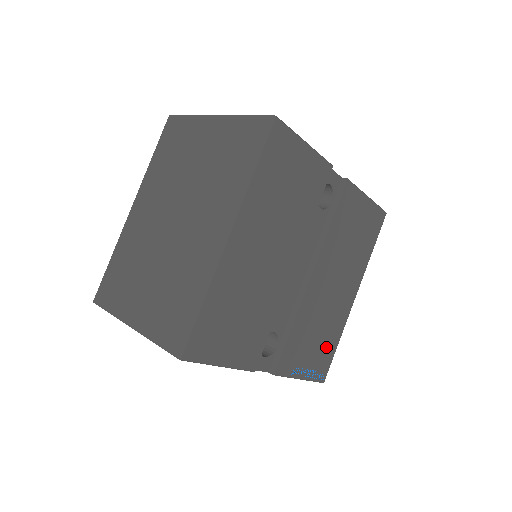
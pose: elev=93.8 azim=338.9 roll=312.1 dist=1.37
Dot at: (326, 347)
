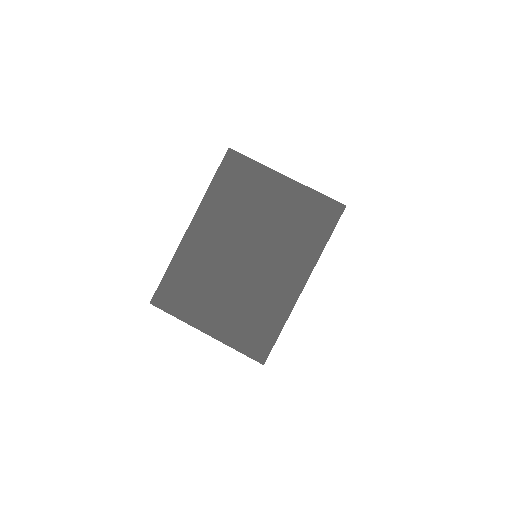
Dot at: occluded
